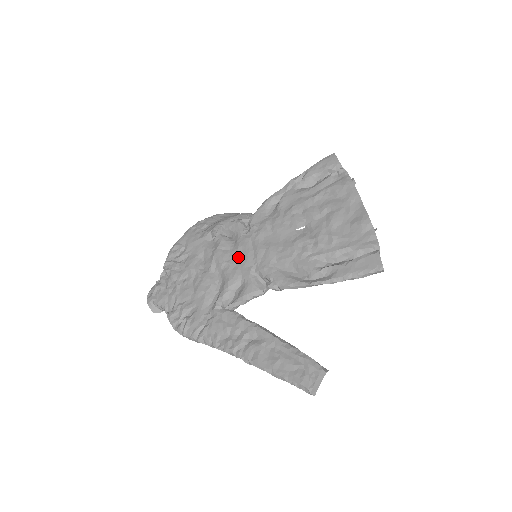
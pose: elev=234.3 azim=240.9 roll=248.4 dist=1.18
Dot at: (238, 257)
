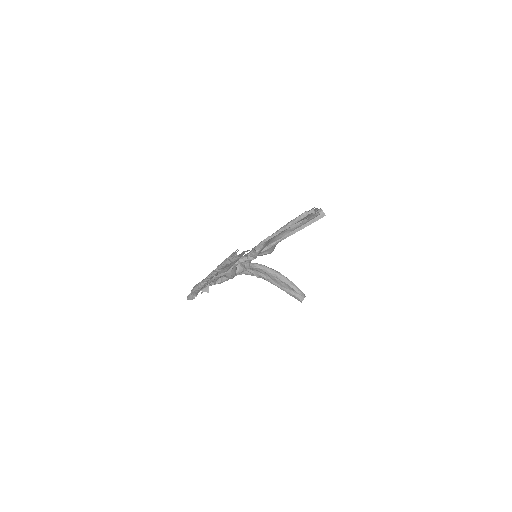
Dot at: occluded
